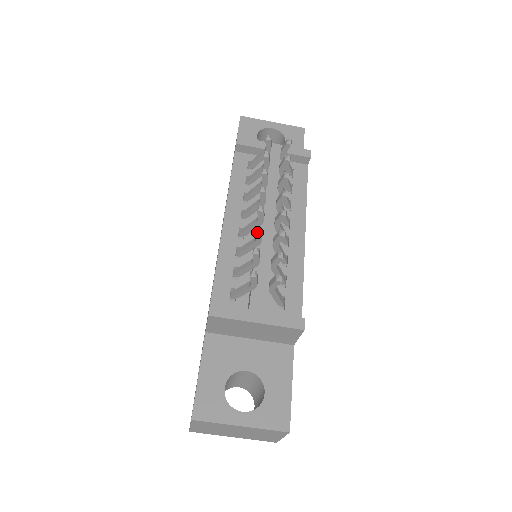
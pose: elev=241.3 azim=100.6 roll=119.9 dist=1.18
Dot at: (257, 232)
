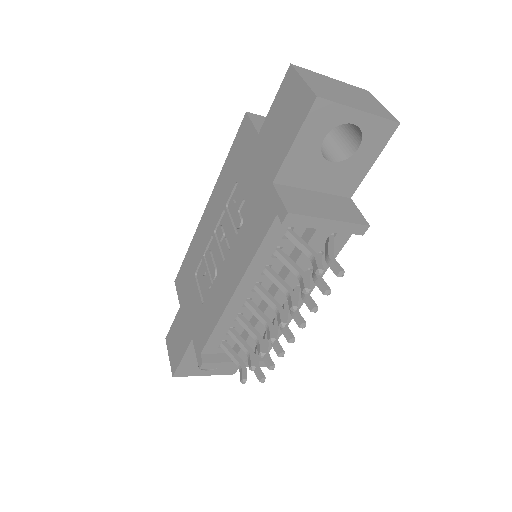
Dot at: (260, 355)
